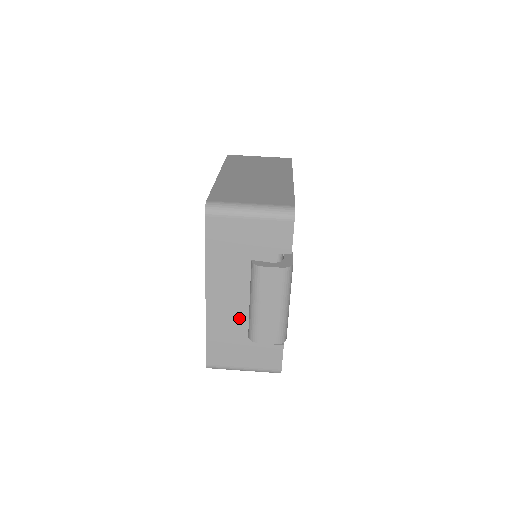
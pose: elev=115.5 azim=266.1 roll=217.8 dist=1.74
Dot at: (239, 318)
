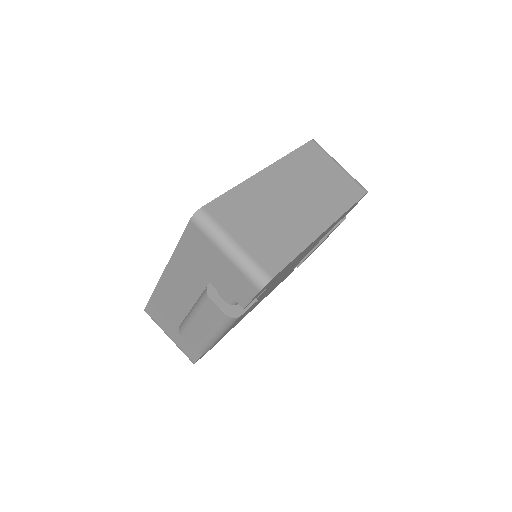
Dot at: (181, 307)
